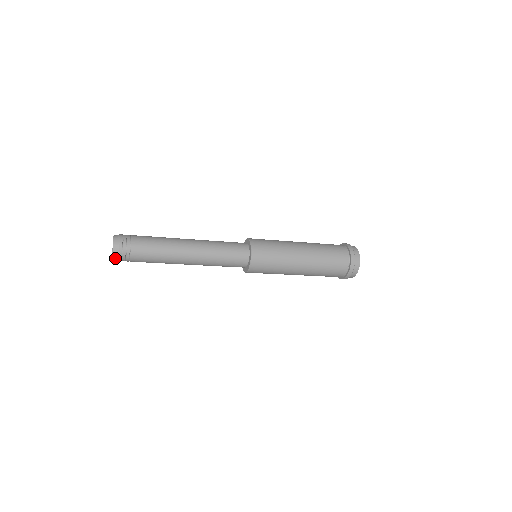
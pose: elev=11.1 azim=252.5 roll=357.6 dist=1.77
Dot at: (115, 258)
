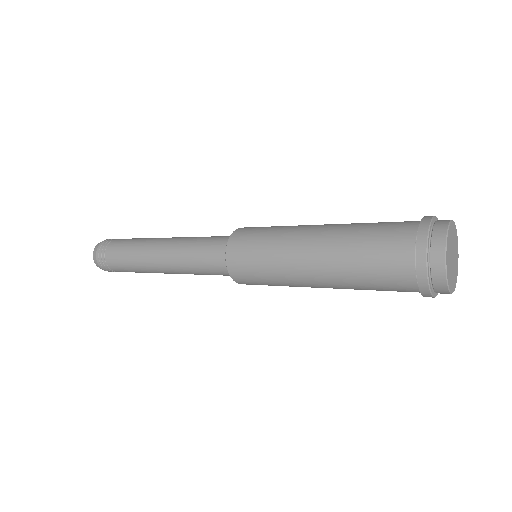
Dot at: occluded
